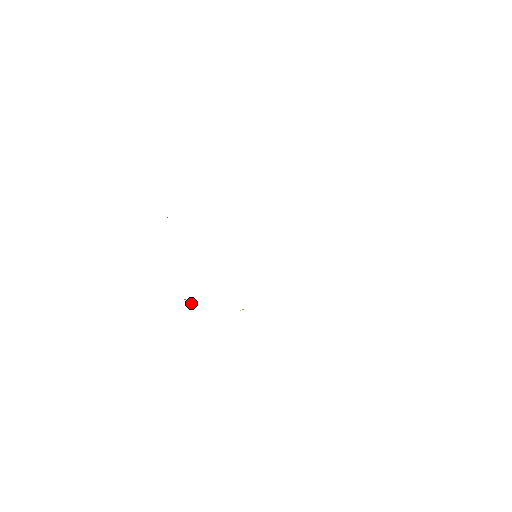
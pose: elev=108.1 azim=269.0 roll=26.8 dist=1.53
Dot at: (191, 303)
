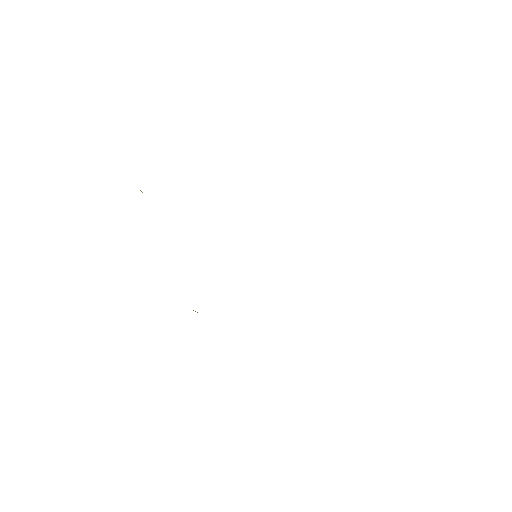
Dot at: occluded
